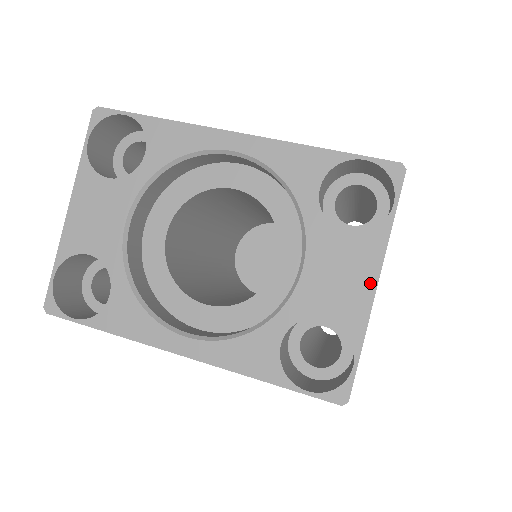
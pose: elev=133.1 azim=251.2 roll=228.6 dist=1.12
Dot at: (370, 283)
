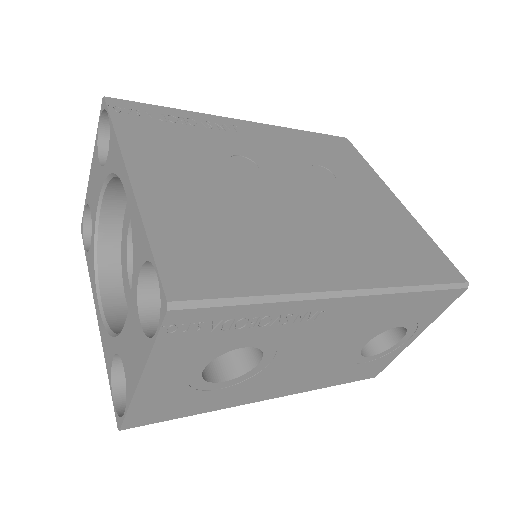
Dot at: (138, 374)
